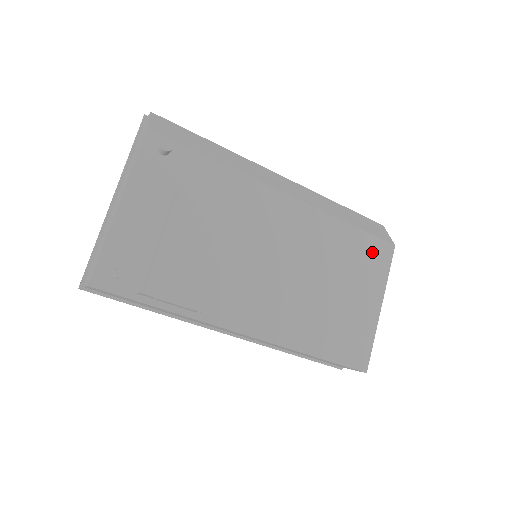
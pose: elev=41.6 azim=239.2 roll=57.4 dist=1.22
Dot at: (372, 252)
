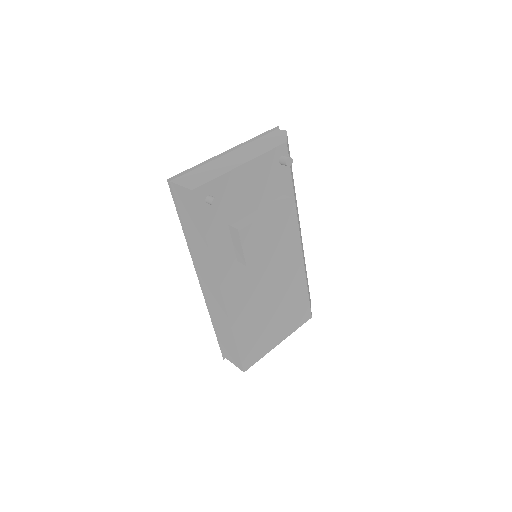
Dot at: (302, 310)
